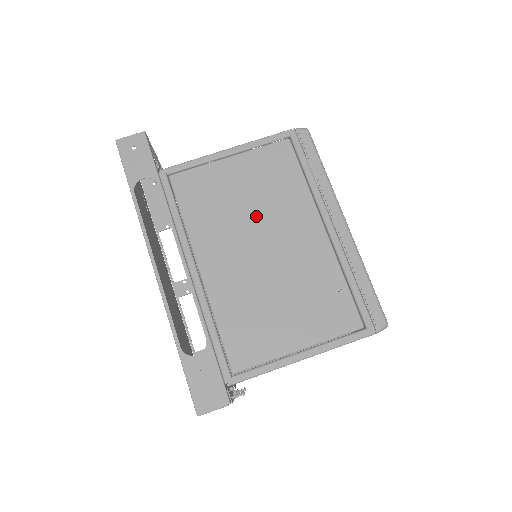
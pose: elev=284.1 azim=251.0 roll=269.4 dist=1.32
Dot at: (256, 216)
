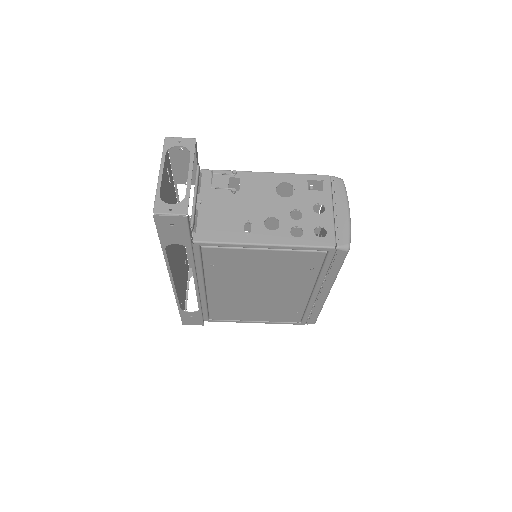
Dot at: (265, 280)
